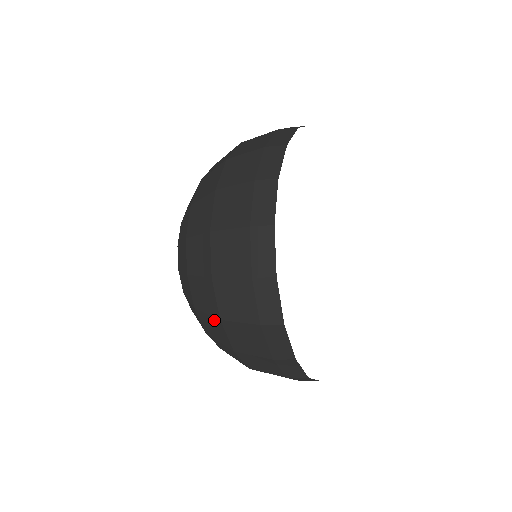
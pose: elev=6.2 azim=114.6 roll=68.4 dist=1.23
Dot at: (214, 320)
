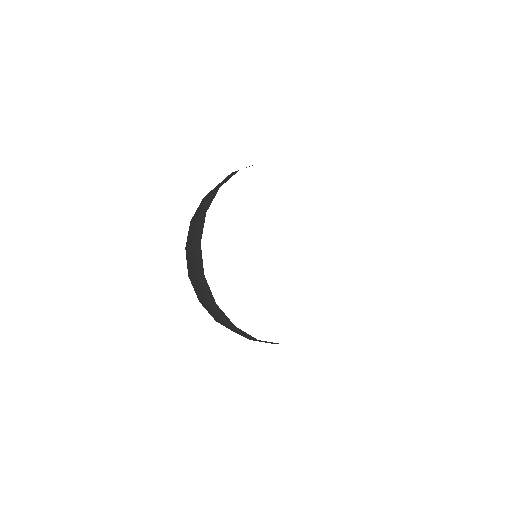
Dot at: occluded
